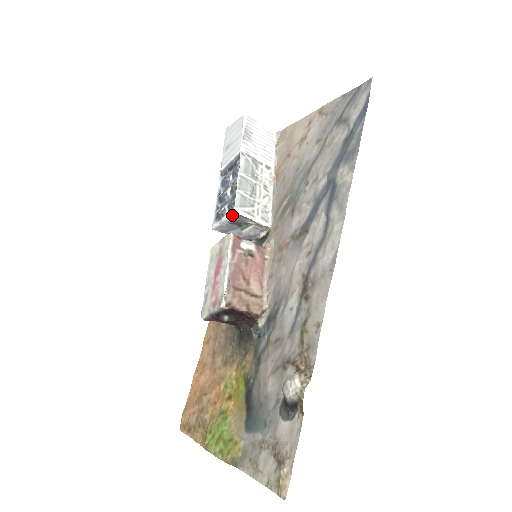
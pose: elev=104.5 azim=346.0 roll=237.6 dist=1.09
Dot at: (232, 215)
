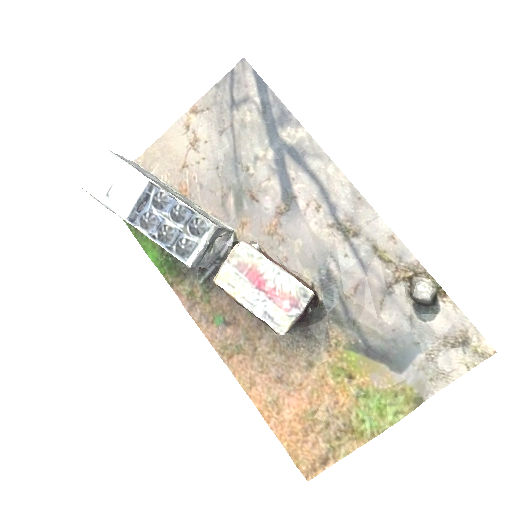
Dot at: (213, 233)
